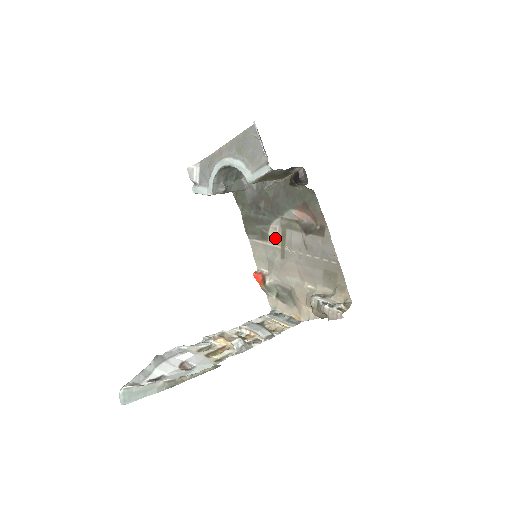
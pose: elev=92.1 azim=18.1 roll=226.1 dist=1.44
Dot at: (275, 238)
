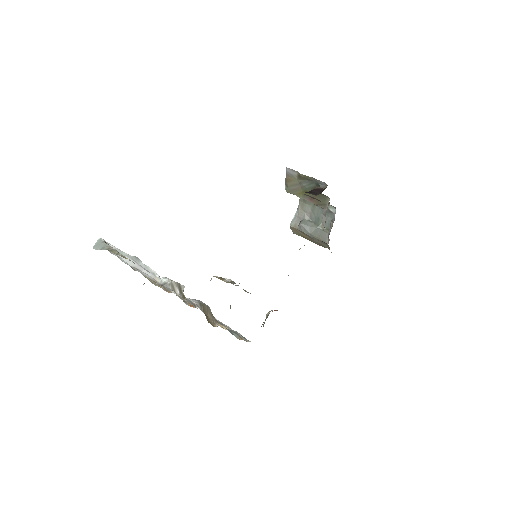
Dot at: occluded
